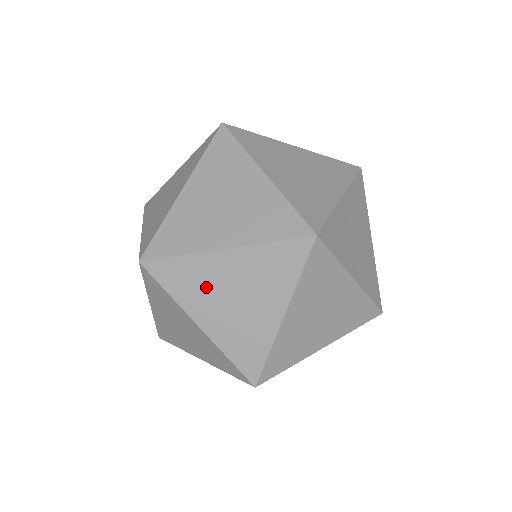
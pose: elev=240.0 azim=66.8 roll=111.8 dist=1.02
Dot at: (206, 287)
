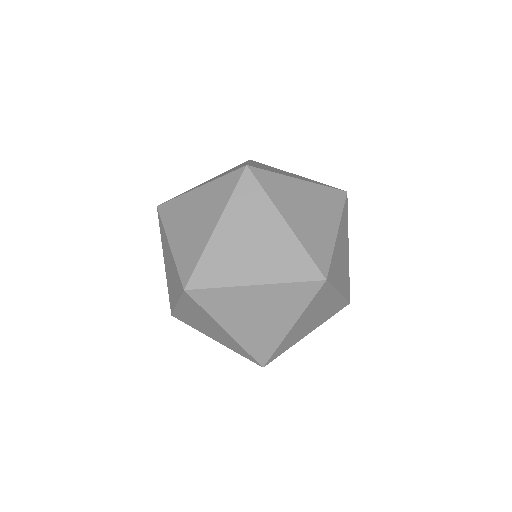
Dot at: (194, 322)
